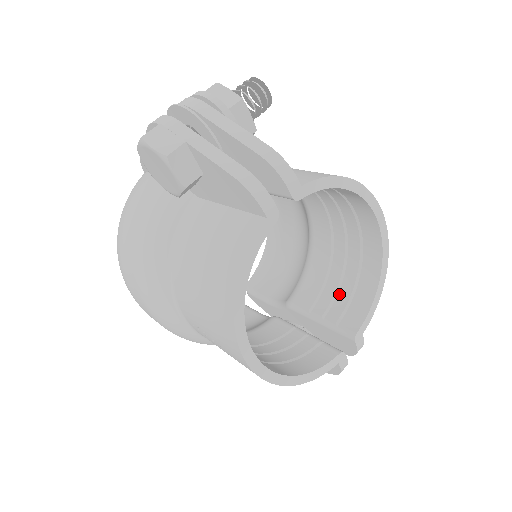
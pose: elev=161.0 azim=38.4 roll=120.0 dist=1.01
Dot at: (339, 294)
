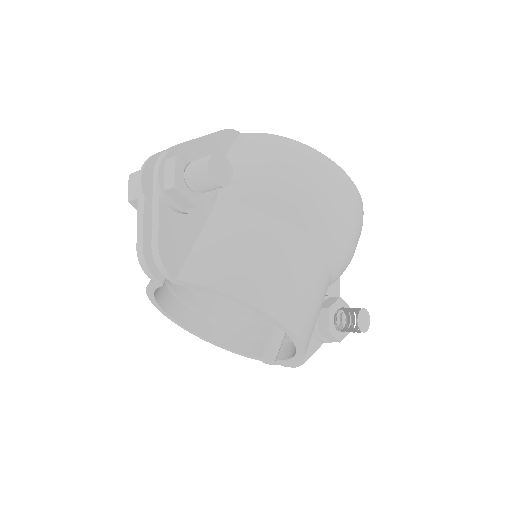
Dot at: occluded
